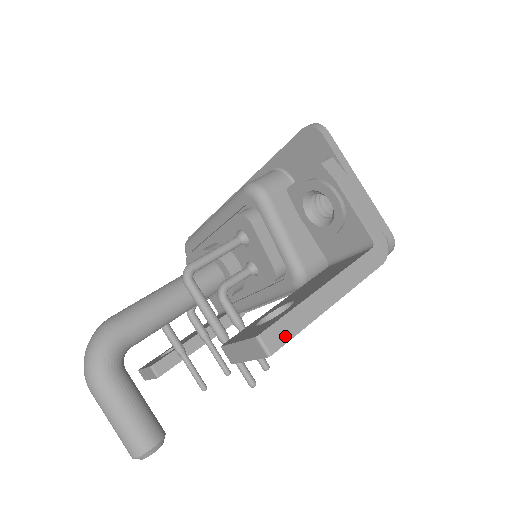
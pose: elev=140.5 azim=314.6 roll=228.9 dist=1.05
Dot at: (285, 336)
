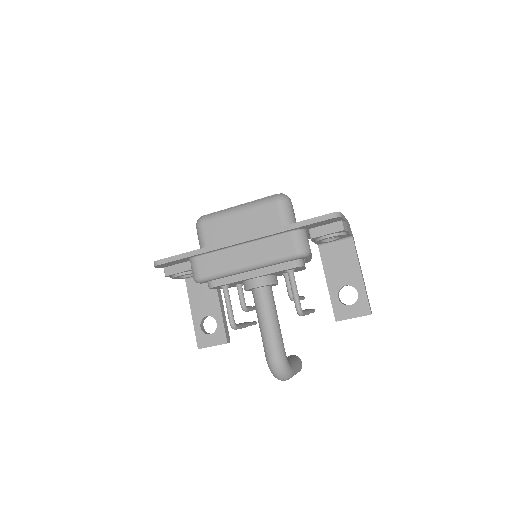
Dot at: (369, 304)
